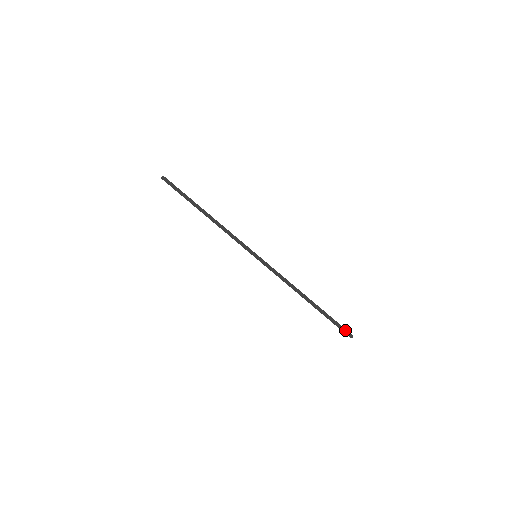
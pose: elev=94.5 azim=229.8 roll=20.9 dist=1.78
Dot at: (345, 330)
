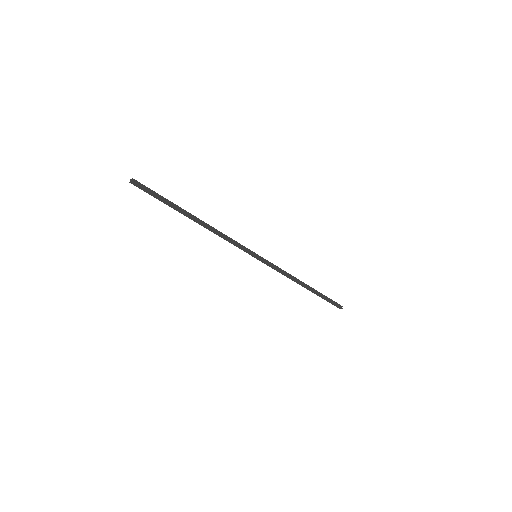
Dot at: (336, 305)
